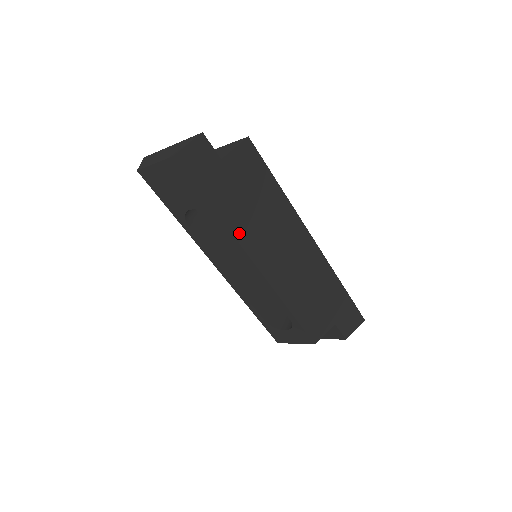
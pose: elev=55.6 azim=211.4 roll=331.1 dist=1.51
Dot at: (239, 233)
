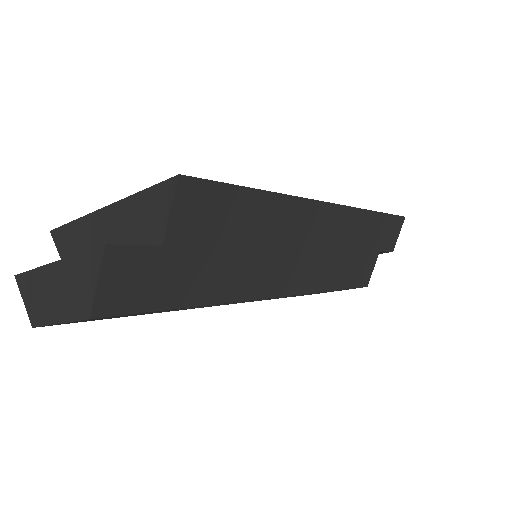
Dot at: (243, 292)
